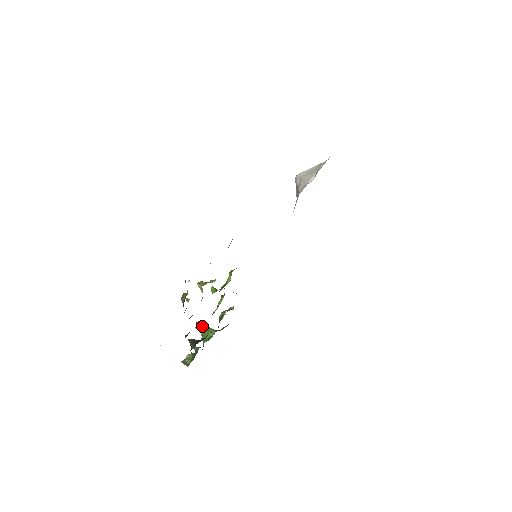
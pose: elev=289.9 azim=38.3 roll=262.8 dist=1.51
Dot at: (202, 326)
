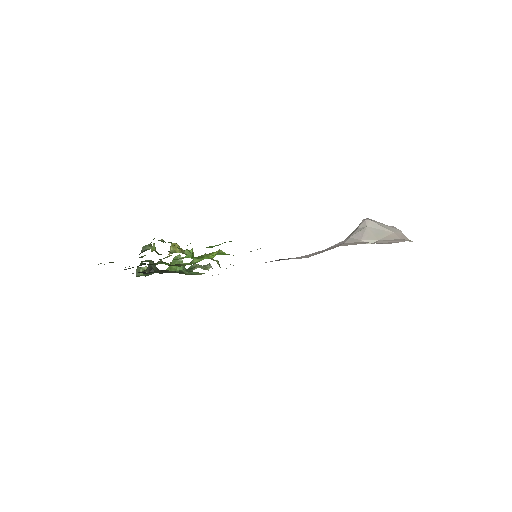
Dot at: (179, 254)
